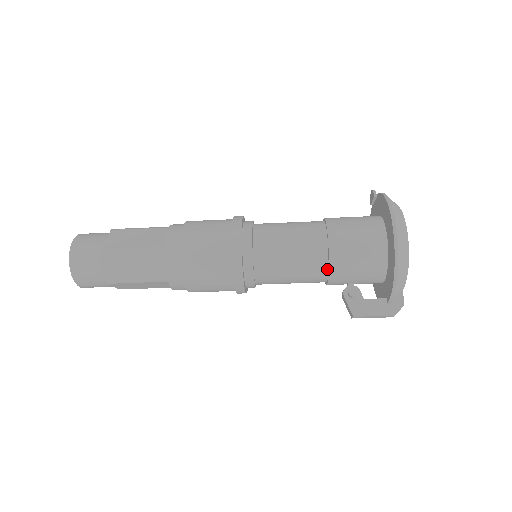
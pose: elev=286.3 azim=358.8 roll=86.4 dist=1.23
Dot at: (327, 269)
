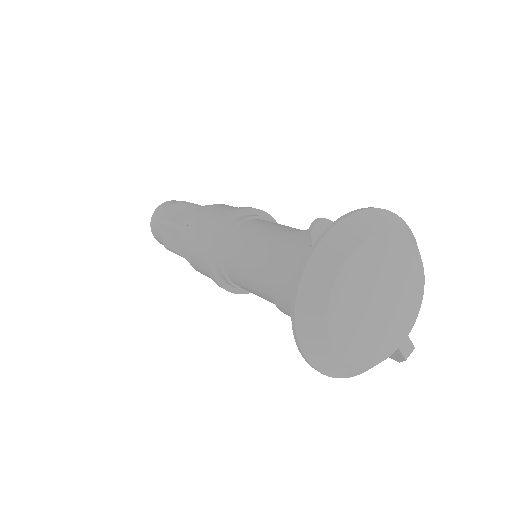
Dot at: occluded
